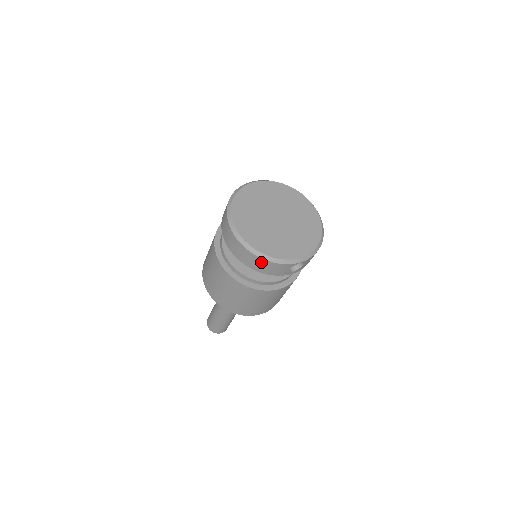
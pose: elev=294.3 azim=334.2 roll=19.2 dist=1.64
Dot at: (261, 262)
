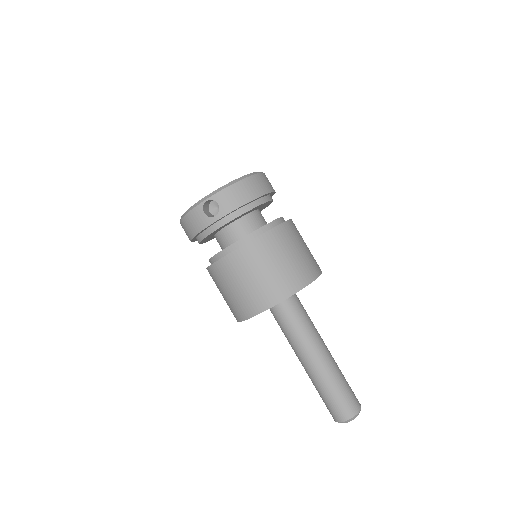
Dot at: (185, 223)
